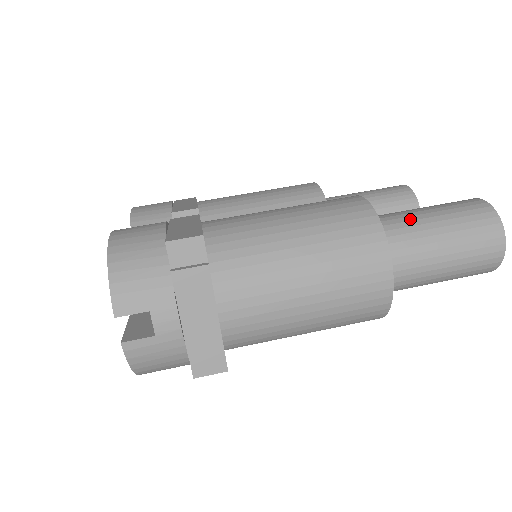
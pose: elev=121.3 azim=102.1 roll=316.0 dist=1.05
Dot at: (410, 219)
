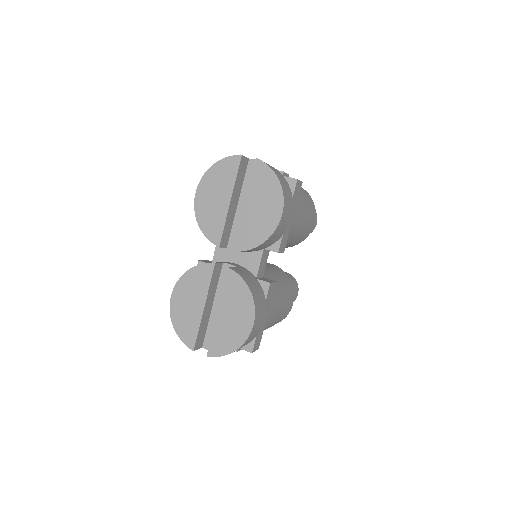
Dot at: occluded
